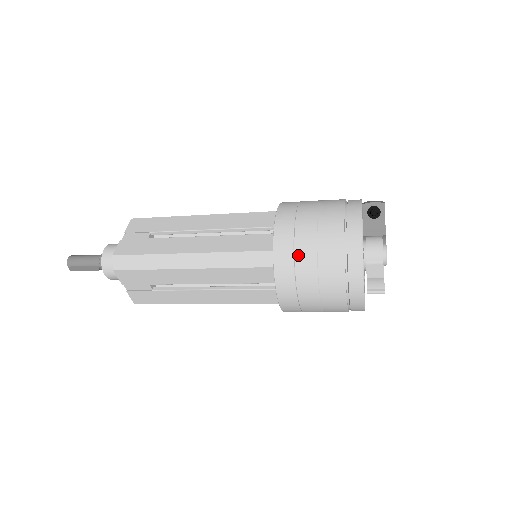
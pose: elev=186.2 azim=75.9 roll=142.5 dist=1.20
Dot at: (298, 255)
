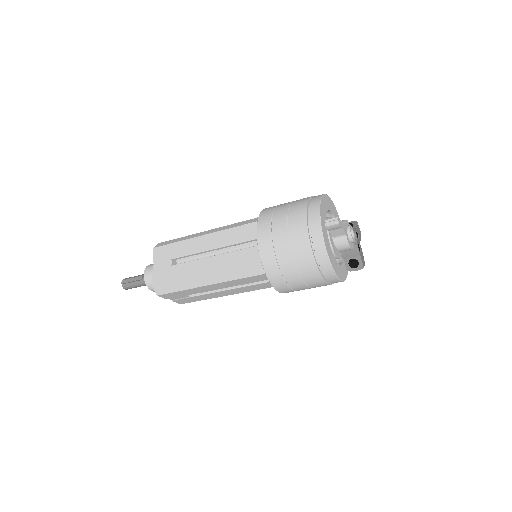
Dot at: (278, 206)
